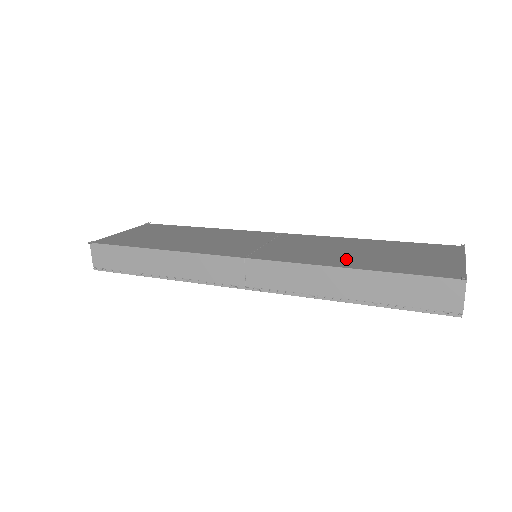
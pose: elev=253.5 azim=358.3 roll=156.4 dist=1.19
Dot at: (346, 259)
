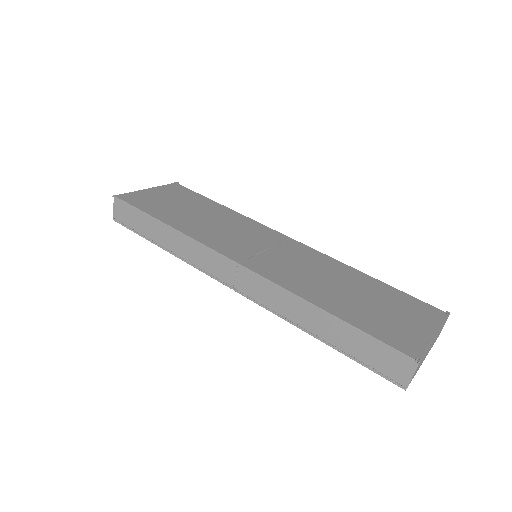
Dot at: (327, 296)
